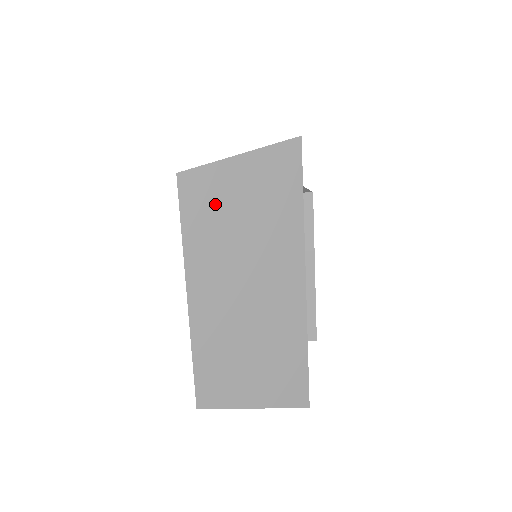
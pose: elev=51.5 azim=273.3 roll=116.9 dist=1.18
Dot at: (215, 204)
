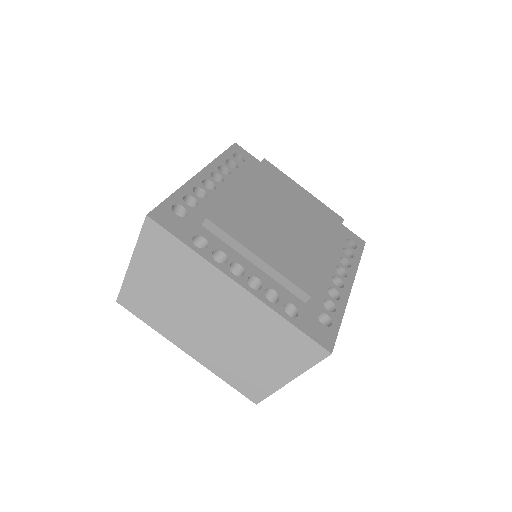
Dot at: (148, 297)
